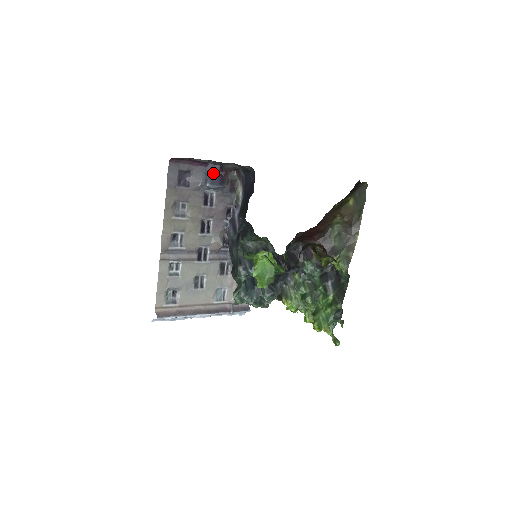
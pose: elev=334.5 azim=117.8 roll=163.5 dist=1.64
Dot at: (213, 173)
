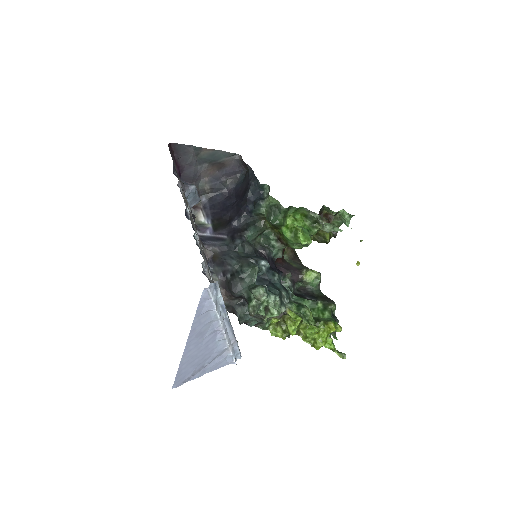
Dot at: occluded
